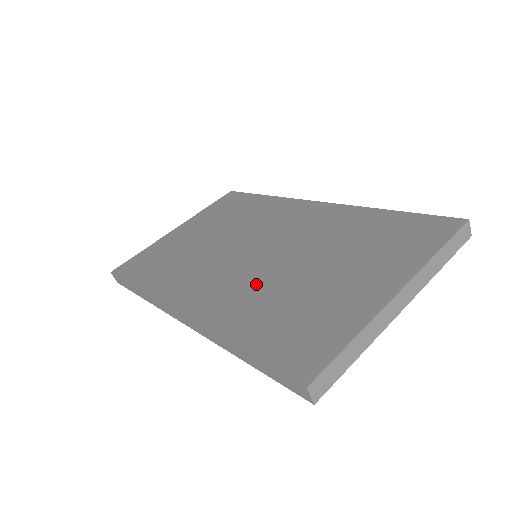
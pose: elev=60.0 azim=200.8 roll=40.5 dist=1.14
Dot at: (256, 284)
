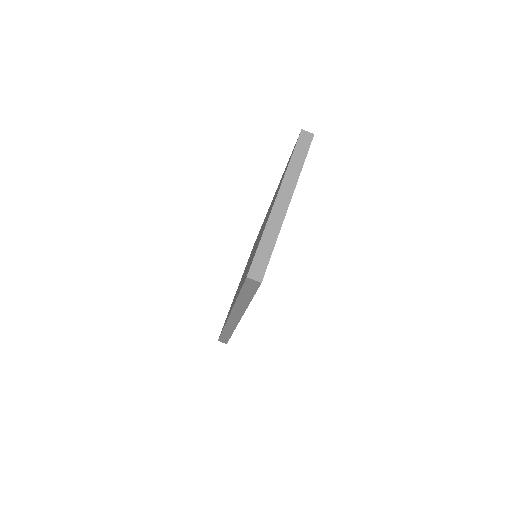
Dot at: occluded
